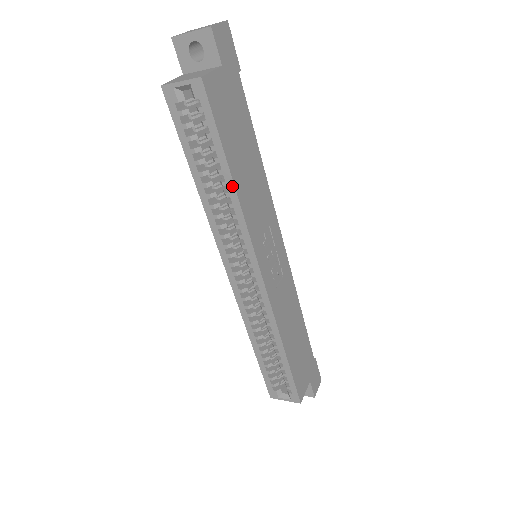
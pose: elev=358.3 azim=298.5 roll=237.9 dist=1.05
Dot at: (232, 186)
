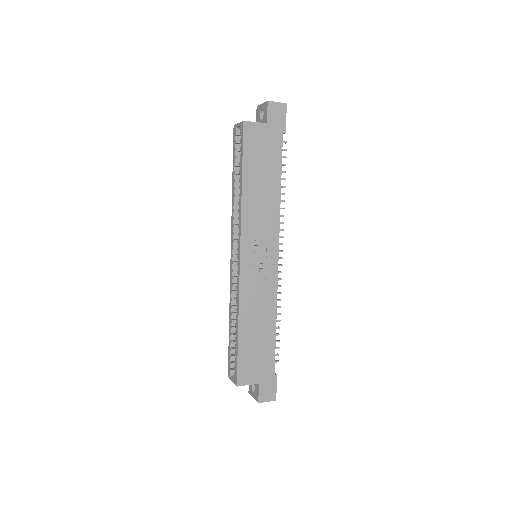
Dot at: (241, 189)
